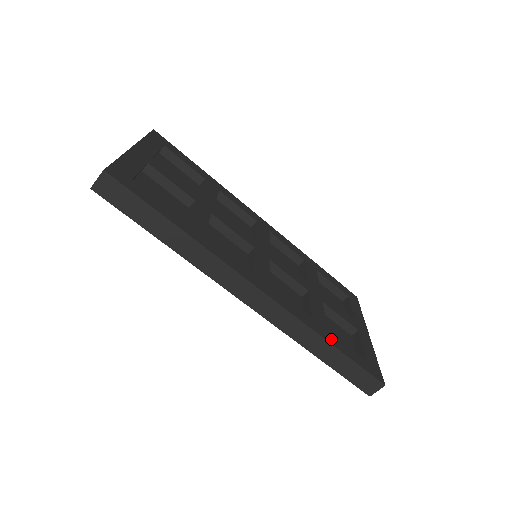
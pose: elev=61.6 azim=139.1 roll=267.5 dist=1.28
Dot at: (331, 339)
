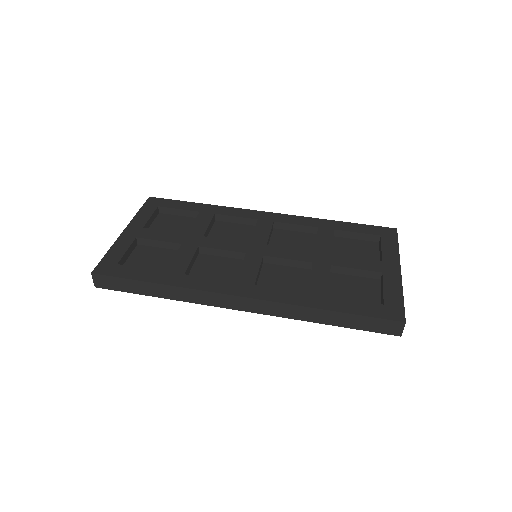
Dot at: (329, 304)
